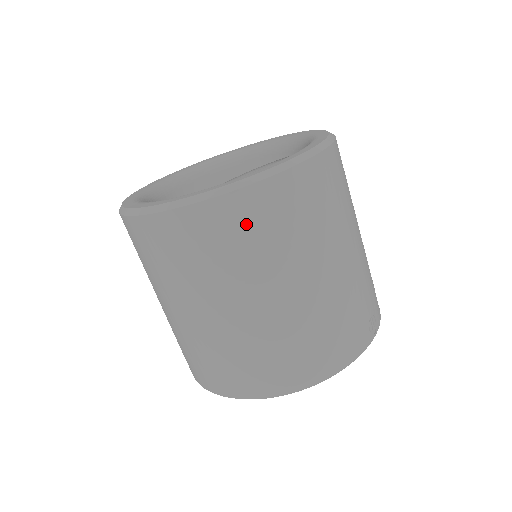
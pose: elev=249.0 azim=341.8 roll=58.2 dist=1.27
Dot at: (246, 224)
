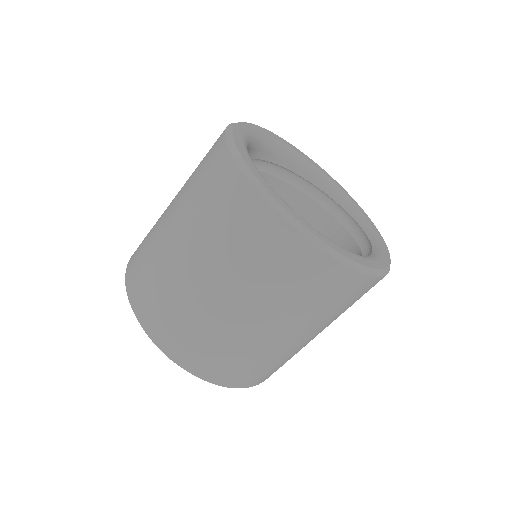
Dot at: occluded
